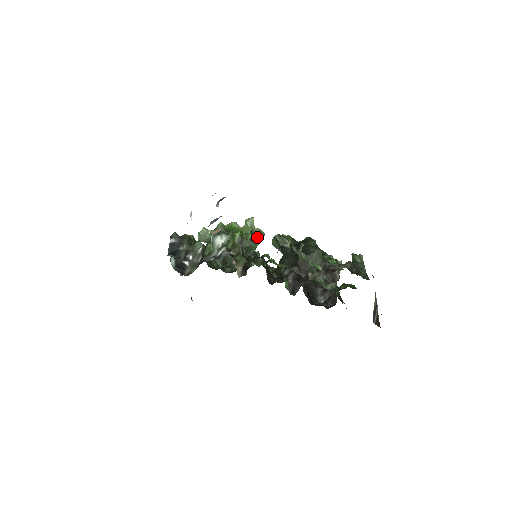
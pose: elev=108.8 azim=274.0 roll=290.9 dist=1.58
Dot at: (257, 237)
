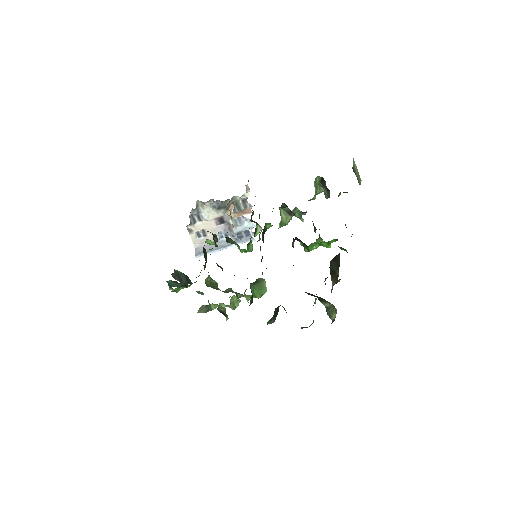
Dot at: (259, 283)
